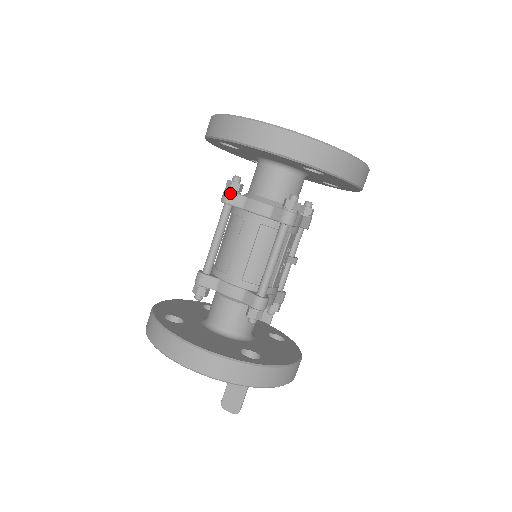
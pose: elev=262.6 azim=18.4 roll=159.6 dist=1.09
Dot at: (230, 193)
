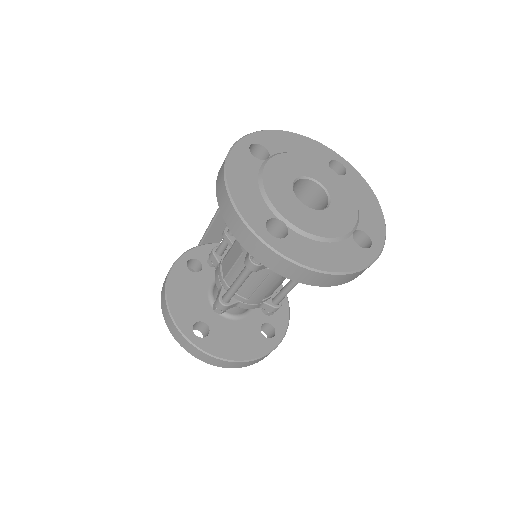
Dot at: (259, 266)
